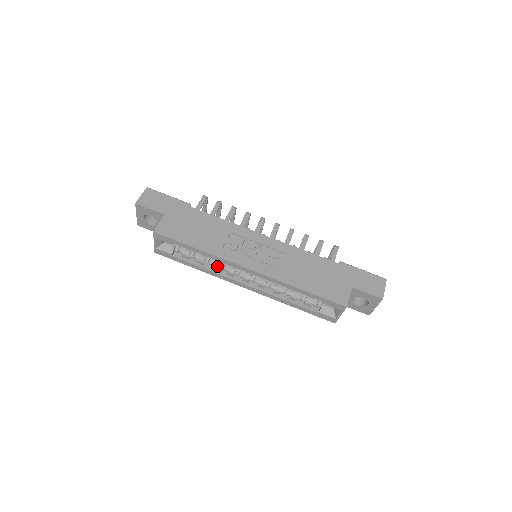
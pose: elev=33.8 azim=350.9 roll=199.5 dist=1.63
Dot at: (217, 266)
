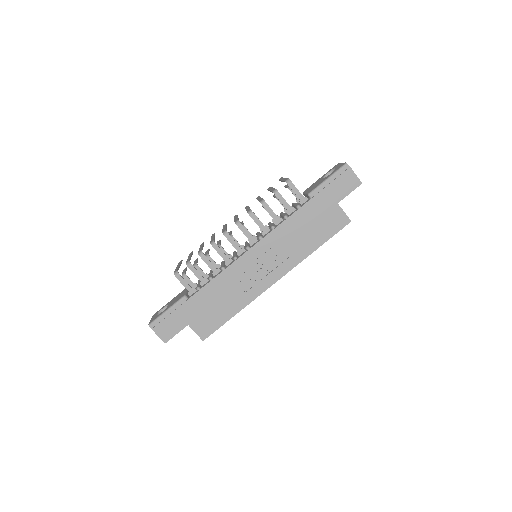
Dot at: occluded
